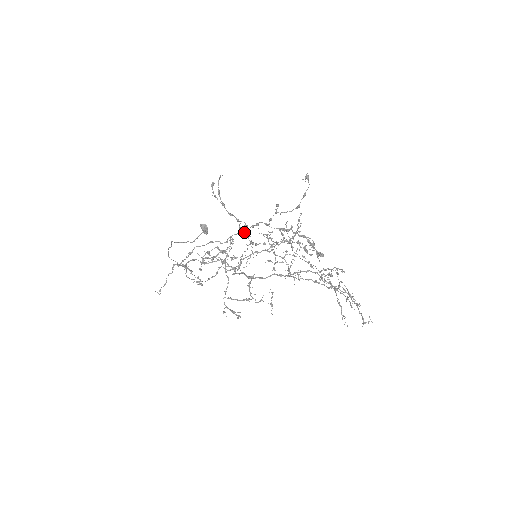
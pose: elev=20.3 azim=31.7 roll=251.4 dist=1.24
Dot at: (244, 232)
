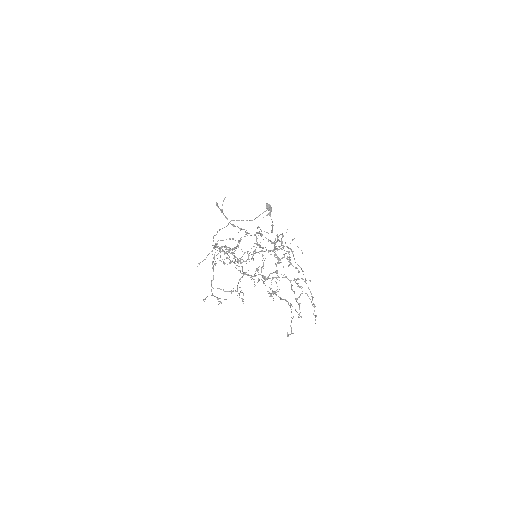
Dot at: (254, 234)
